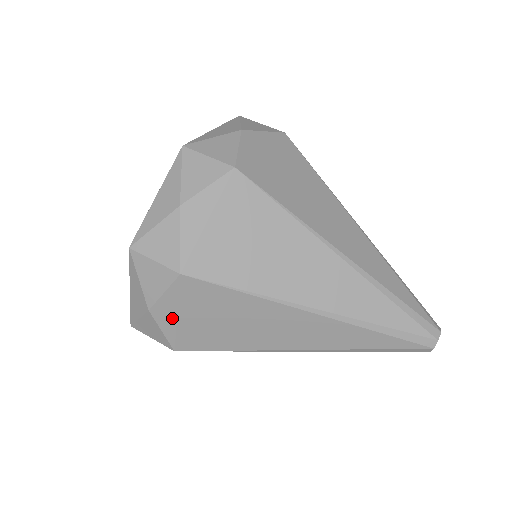
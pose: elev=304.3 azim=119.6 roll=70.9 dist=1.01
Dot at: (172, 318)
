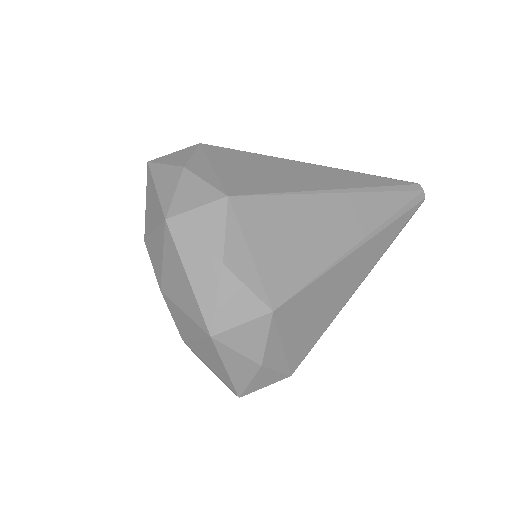
Dot at: occluded
